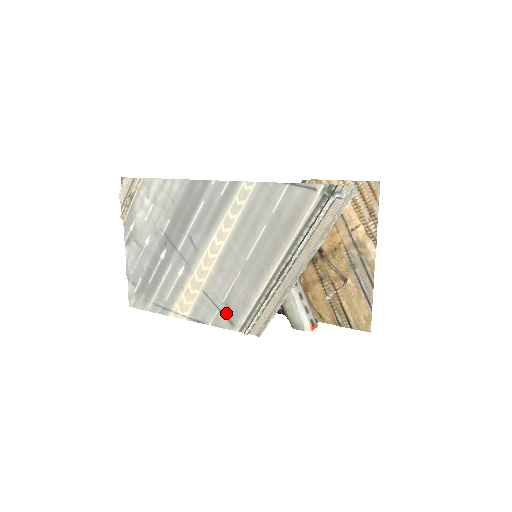
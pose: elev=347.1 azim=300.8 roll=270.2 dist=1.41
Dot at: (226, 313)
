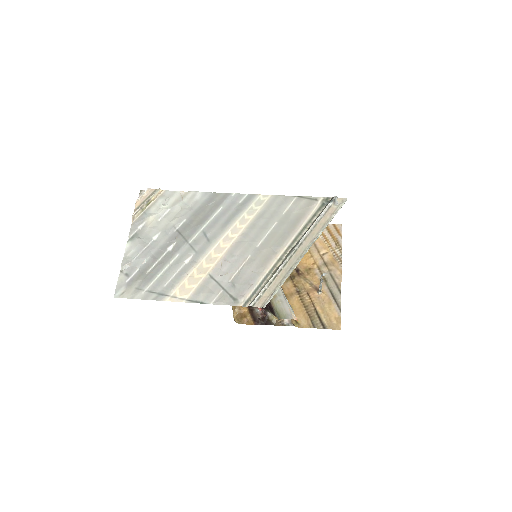
Dot at: (231, 291)
